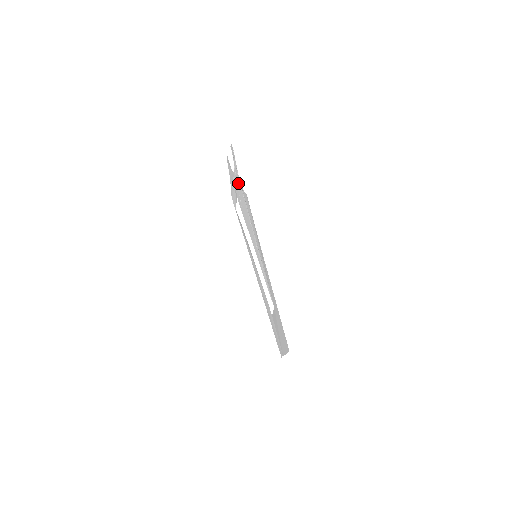
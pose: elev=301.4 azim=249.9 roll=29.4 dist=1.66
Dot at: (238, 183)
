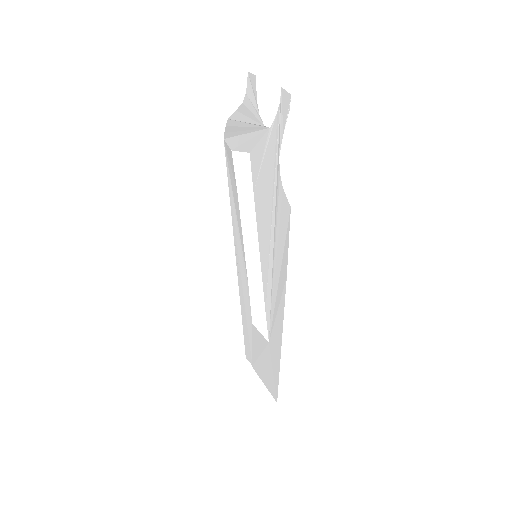
Dot at: (269, 154)
